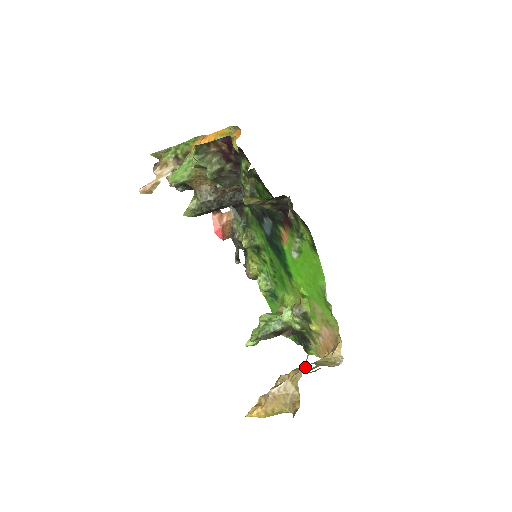
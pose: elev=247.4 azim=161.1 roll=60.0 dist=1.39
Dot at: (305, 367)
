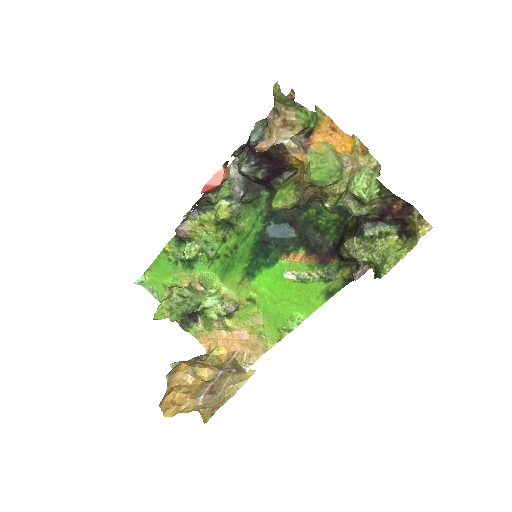
Dot at: (225, 370)
